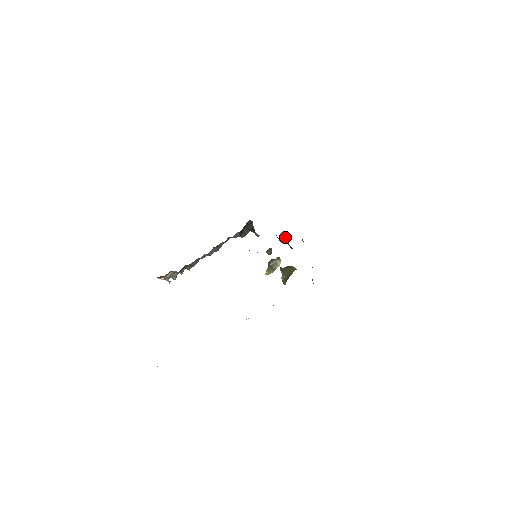
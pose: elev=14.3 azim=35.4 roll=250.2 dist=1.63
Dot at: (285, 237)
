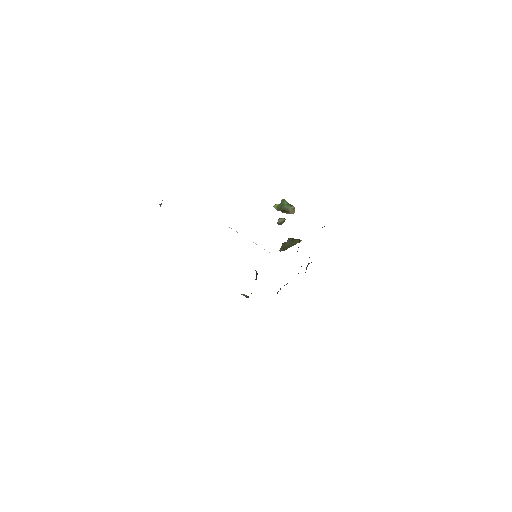
Dot at: occluded
